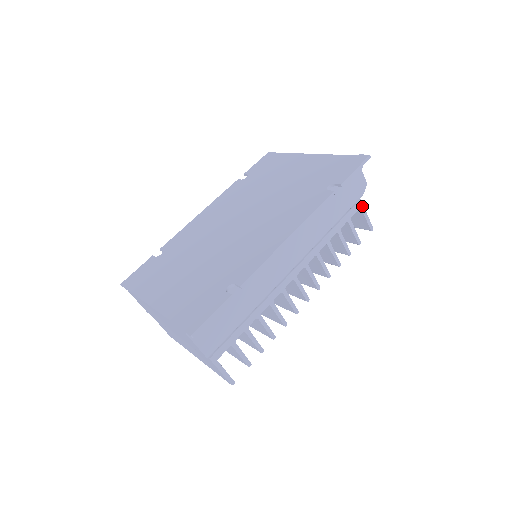
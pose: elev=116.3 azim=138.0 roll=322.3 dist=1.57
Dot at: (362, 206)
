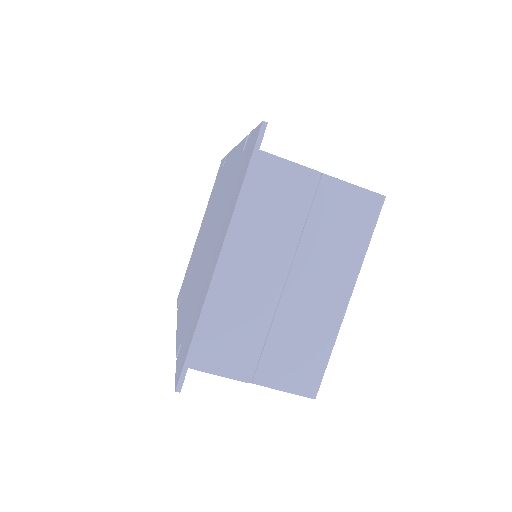
Dot at: occluded
